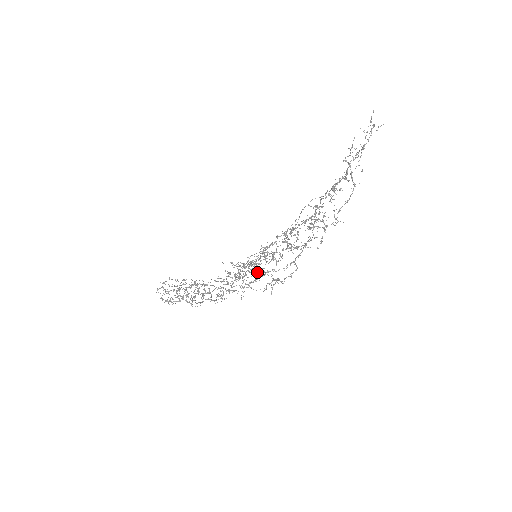
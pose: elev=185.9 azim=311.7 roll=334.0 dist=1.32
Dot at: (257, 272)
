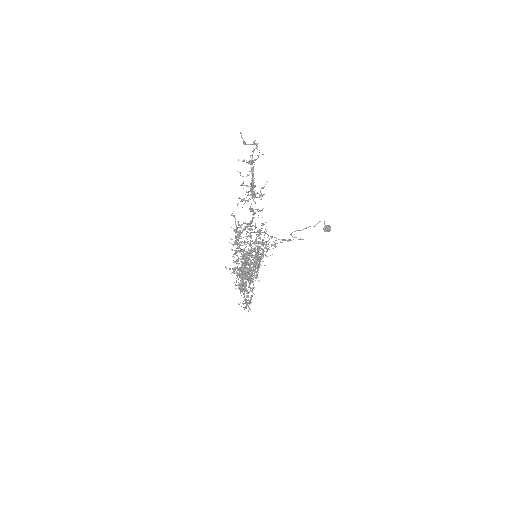
Dot at: (249, 278)
